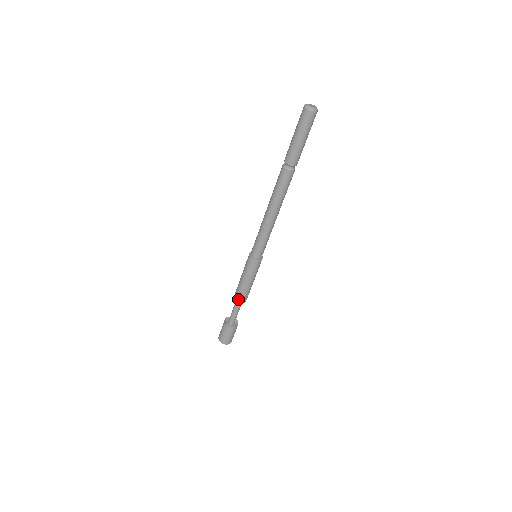
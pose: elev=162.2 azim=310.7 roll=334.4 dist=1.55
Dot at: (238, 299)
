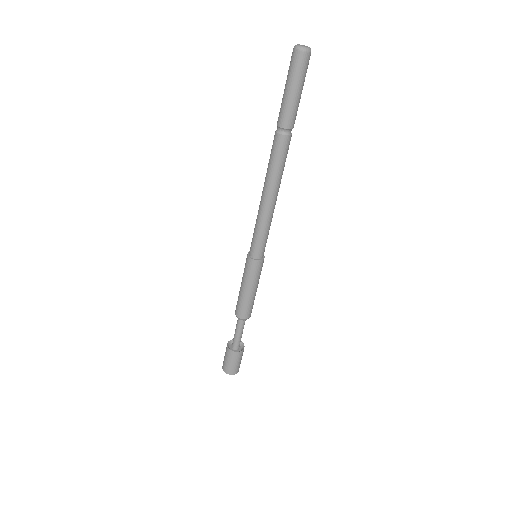
Dot at: (237, 312)
